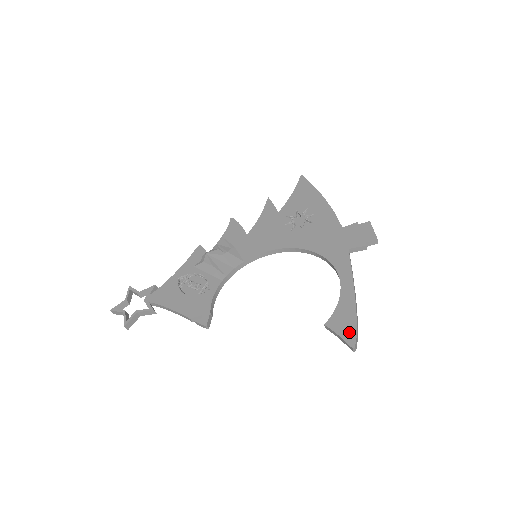
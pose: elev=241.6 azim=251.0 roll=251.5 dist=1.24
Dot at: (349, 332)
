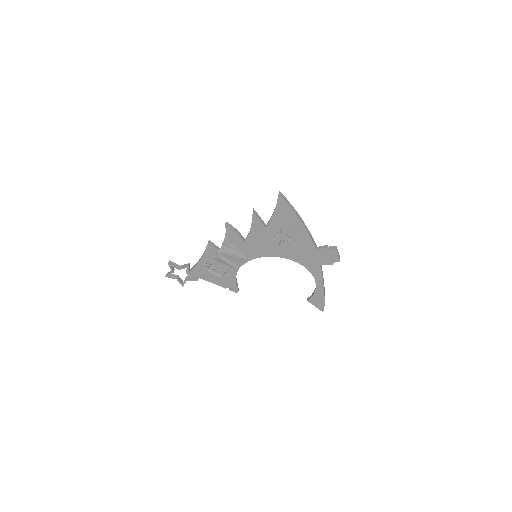
Dot at: (320, 306)
